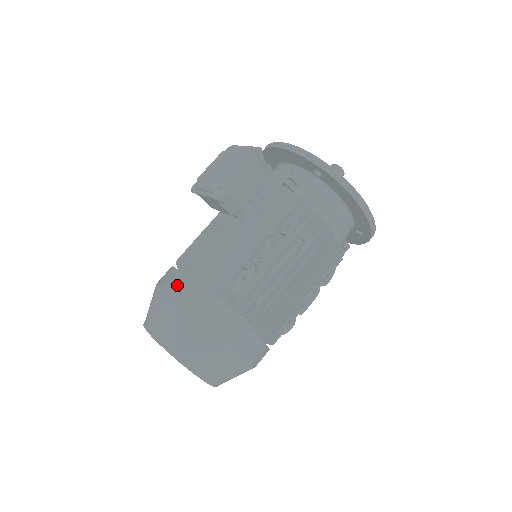
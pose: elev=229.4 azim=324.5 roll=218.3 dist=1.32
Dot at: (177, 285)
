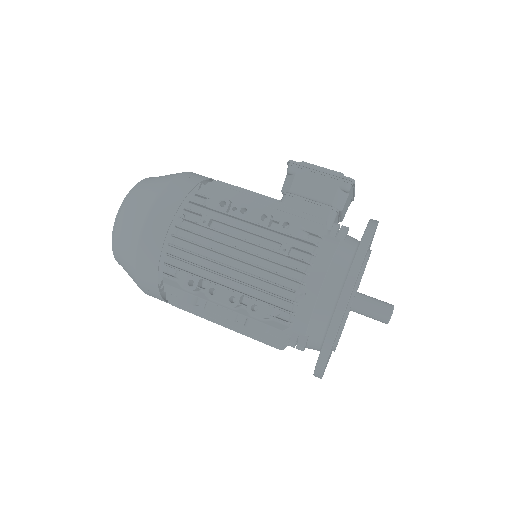
Dot at: occluded
